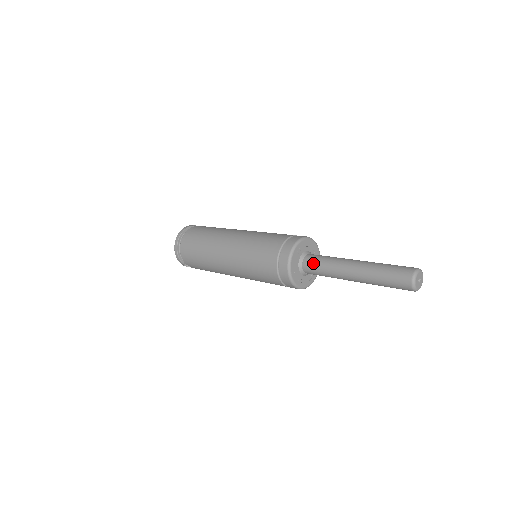
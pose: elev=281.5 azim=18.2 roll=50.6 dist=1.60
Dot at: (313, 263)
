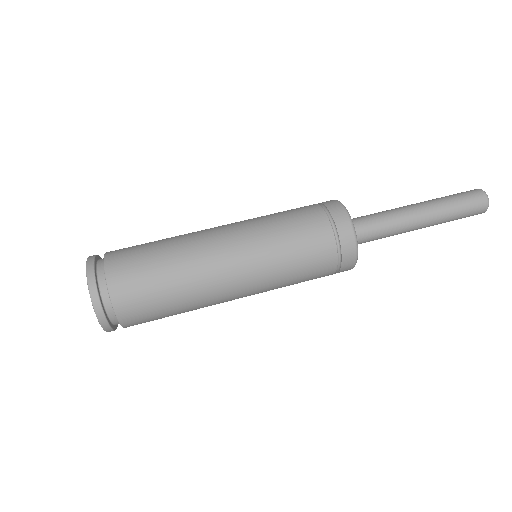
Dot at: (369, 239)
